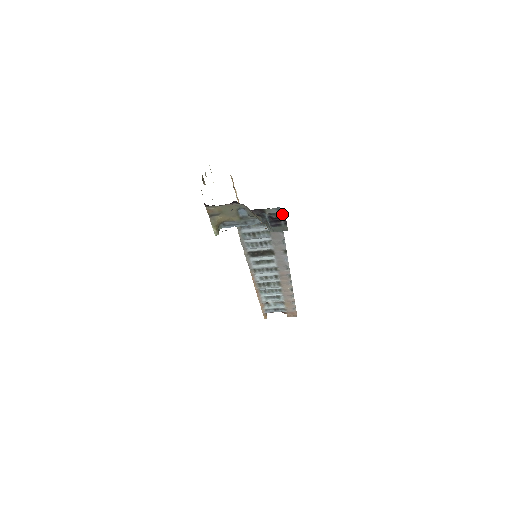
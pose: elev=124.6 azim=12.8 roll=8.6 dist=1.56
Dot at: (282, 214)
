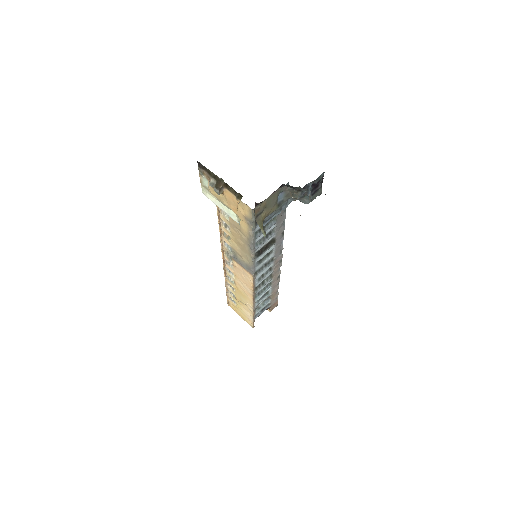
Dot at: (322, 176)
